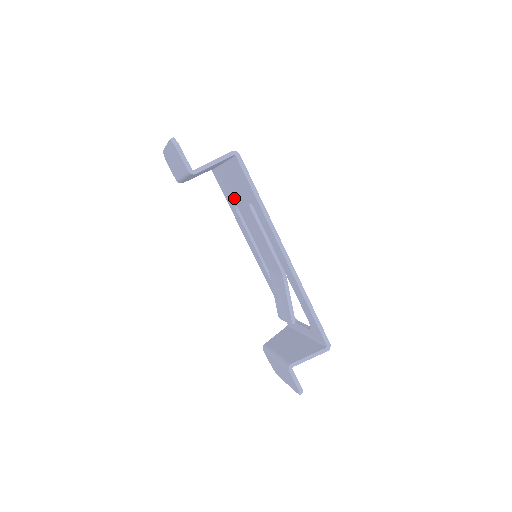
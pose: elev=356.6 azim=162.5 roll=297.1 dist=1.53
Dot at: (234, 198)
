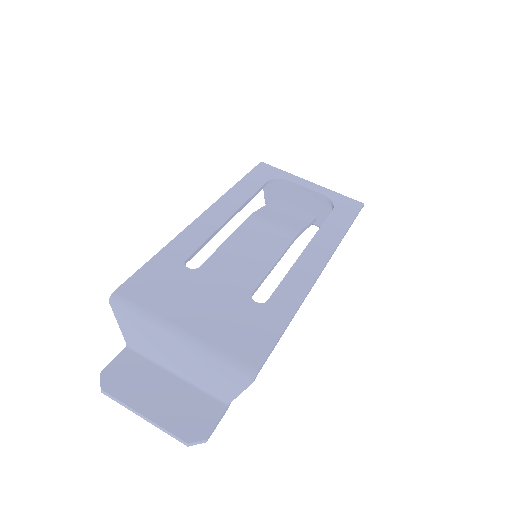
Dot at: (193, 285)
